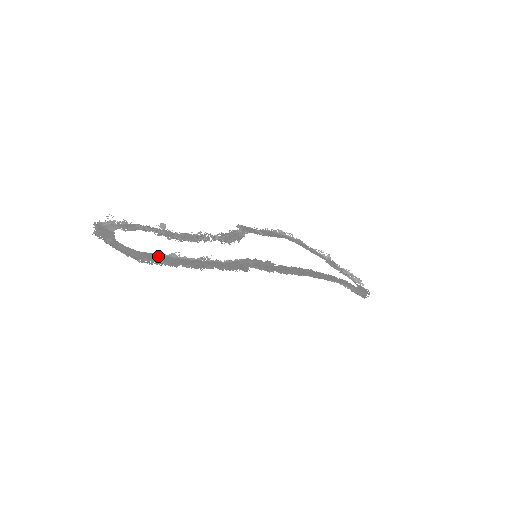
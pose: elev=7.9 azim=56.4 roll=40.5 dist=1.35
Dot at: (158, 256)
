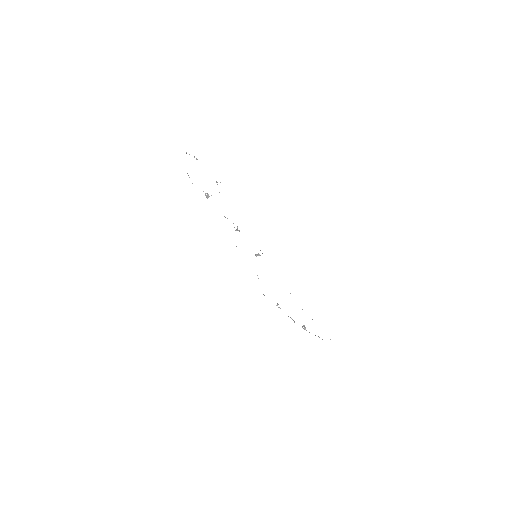
Dot at: occluded
